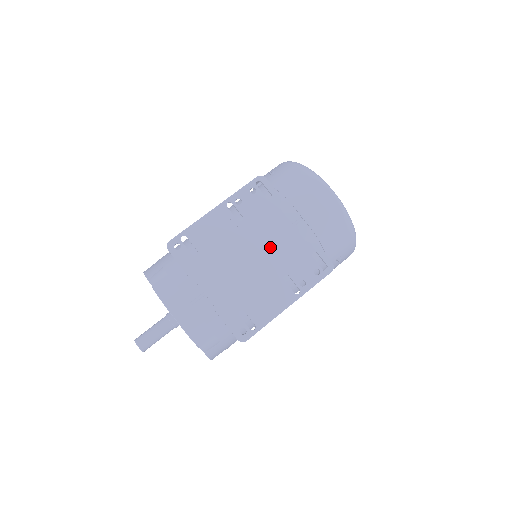
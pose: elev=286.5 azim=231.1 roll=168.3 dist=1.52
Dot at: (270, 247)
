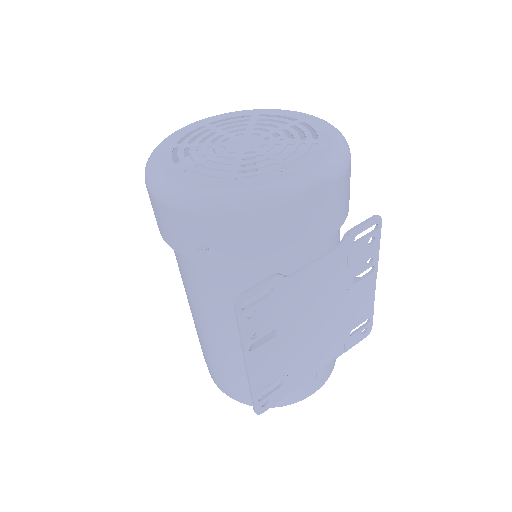
Dot at: (320, 297)
